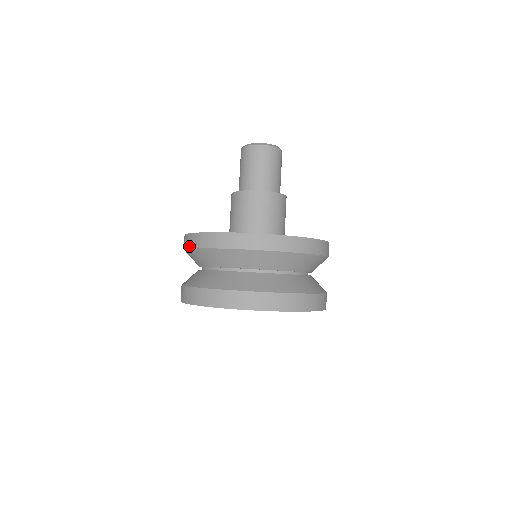
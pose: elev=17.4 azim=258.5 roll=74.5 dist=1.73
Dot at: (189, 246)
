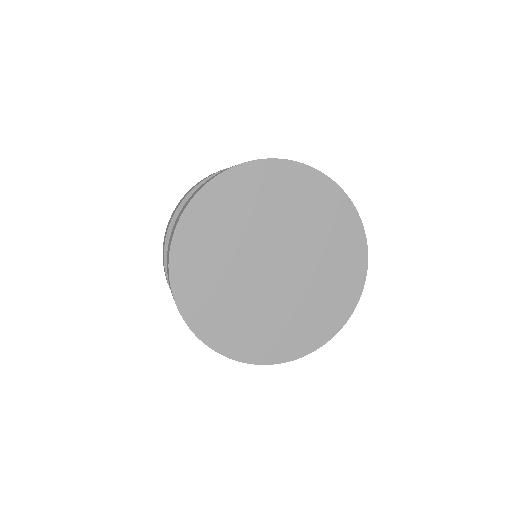
Dot at: occluded
